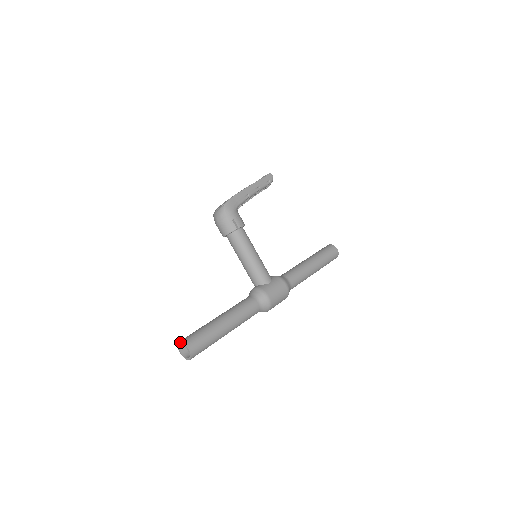
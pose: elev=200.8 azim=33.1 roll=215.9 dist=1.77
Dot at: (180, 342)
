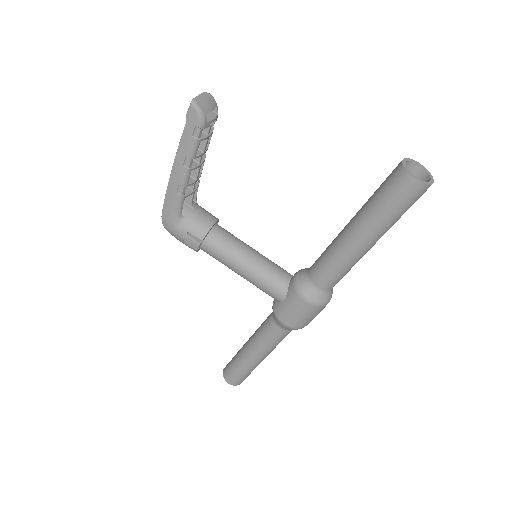
Dot at: (223, 371)
